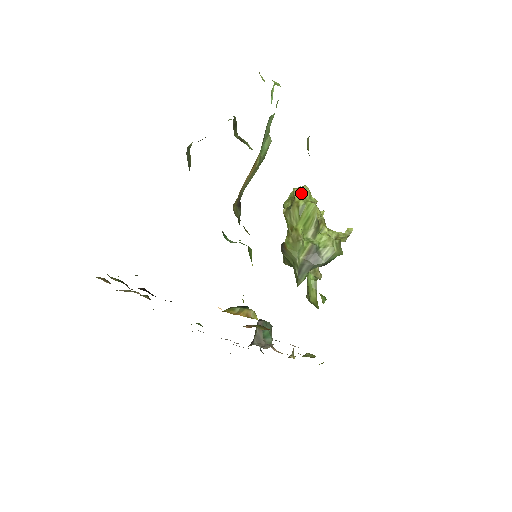
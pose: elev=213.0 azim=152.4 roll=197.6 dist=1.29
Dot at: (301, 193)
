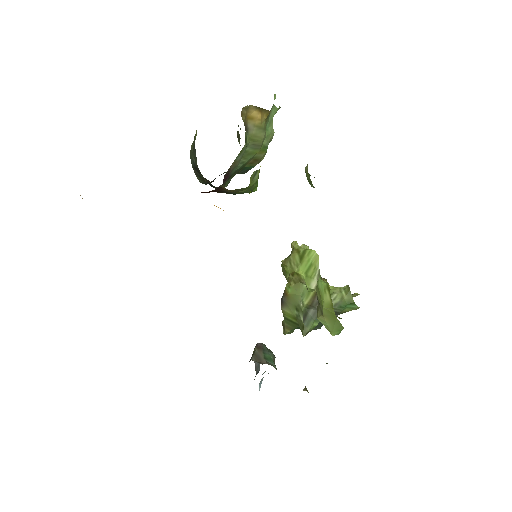
Dot at: (300, 247)
